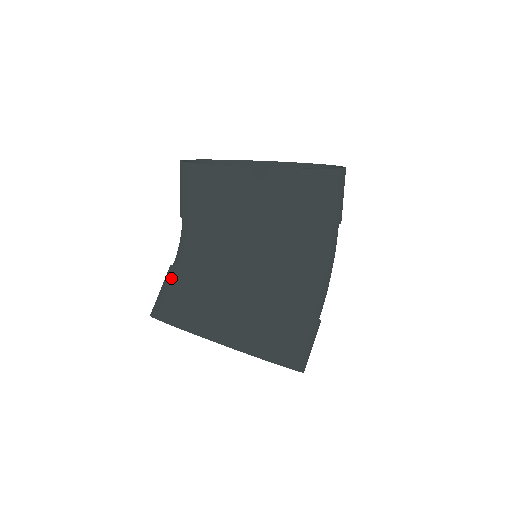
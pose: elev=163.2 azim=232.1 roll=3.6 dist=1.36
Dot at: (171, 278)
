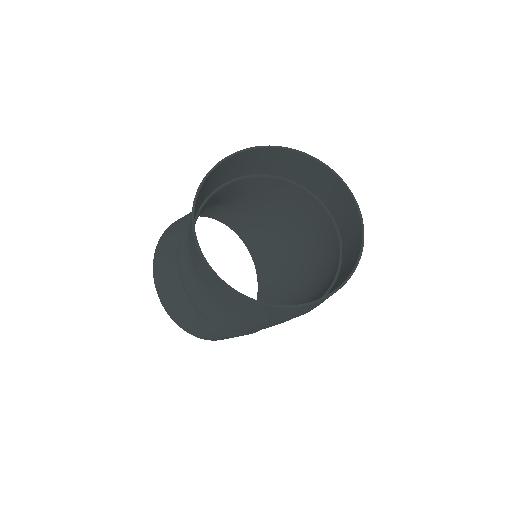
Dot at: (178, 227)
